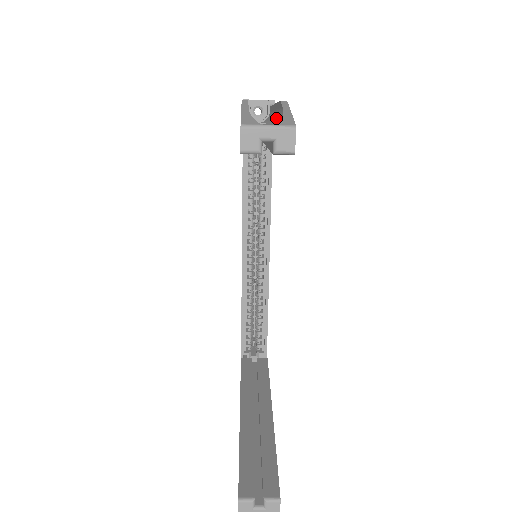
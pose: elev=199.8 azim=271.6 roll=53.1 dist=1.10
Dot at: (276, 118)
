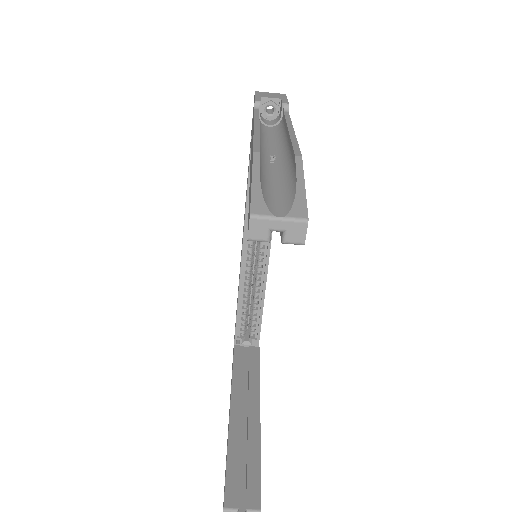
Dot at: (288, 173)
